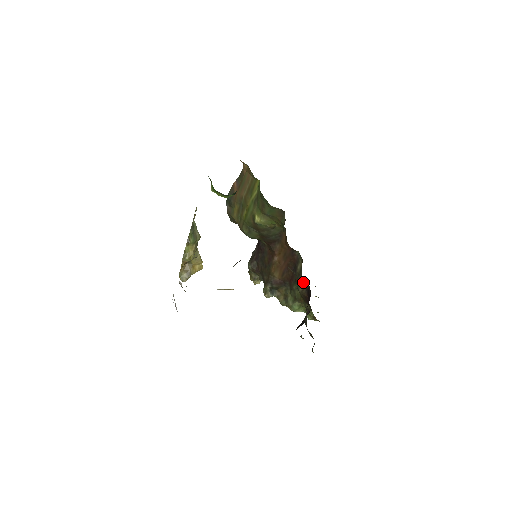
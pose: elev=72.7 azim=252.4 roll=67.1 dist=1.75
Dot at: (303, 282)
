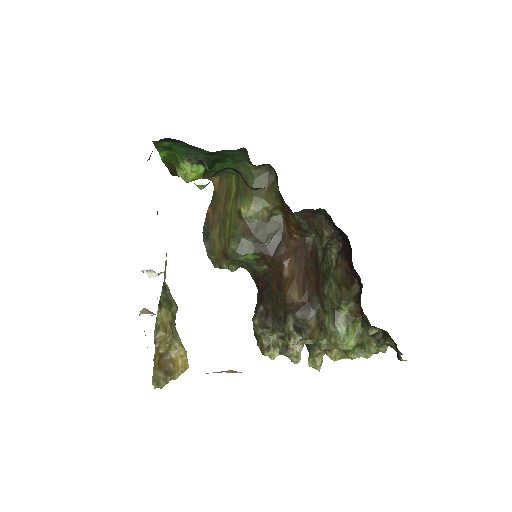
Dot at: (333, 256)
